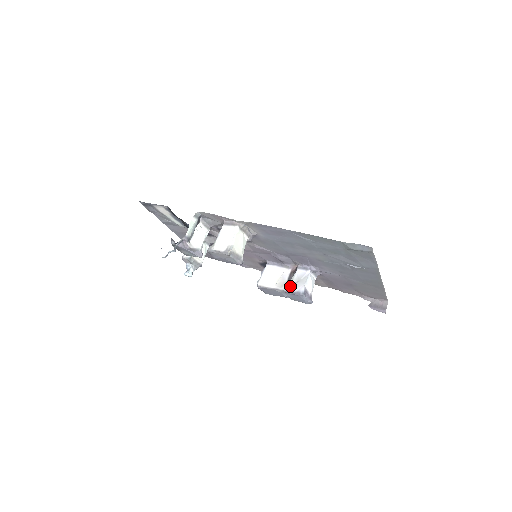
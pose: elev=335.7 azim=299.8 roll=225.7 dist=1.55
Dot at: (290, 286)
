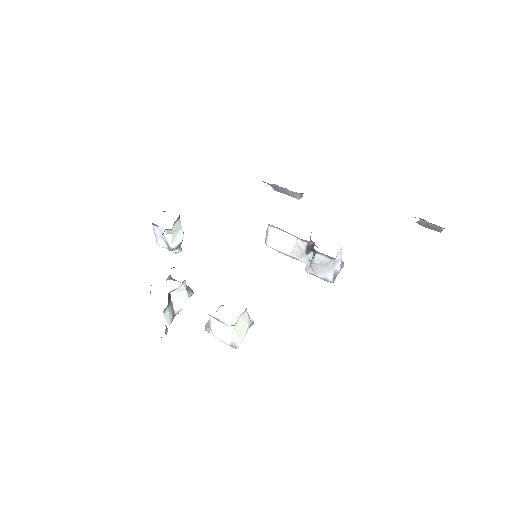
Dot at: (312, 269)
